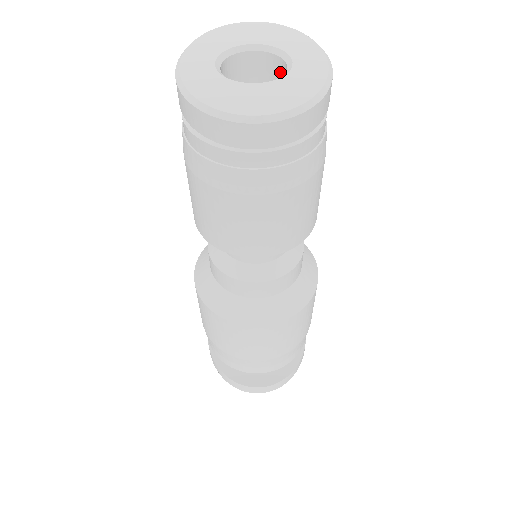
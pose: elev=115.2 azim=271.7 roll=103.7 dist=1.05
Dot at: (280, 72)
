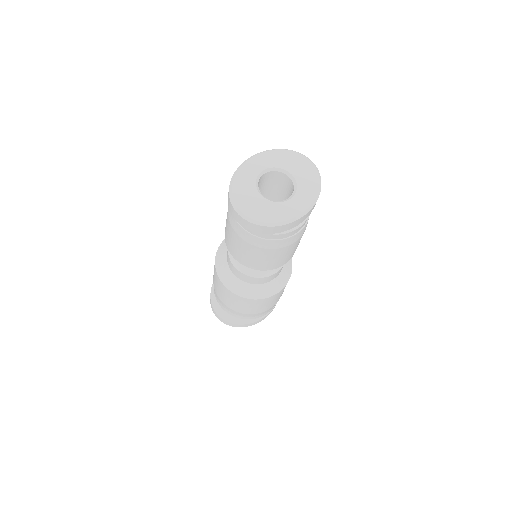
Dot at: occluded
